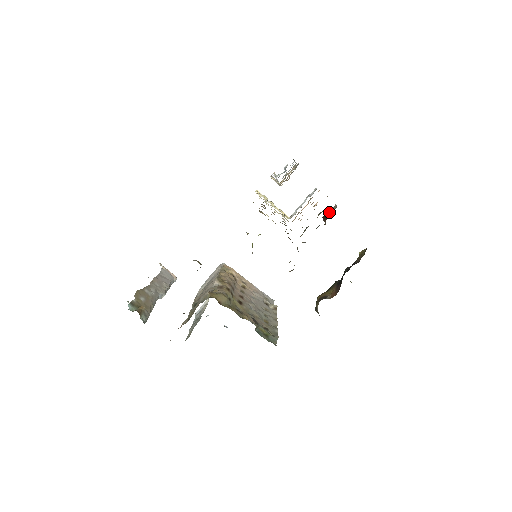
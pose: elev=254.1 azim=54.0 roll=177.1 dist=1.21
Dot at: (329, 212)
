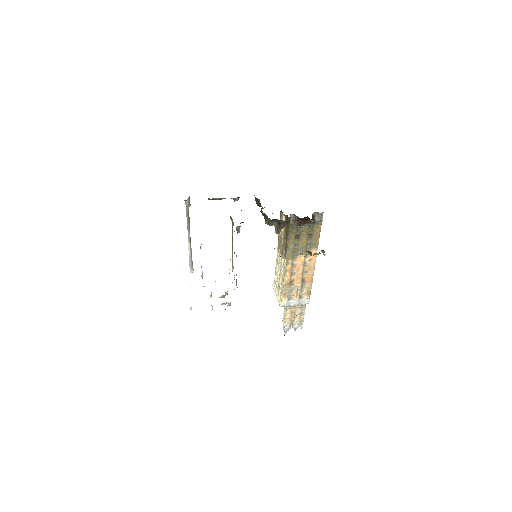
Dot at: (317, 219)
